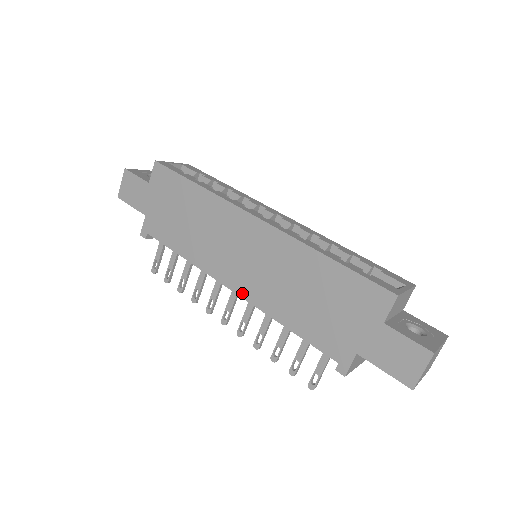
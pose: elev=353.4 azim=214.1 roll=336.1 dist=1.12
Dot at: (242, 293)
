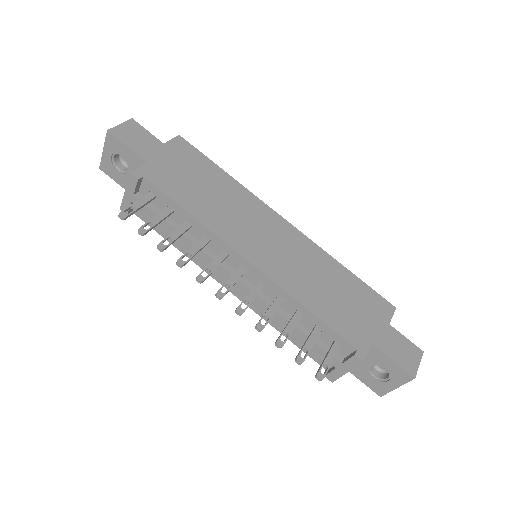
Dot at: (263, 268)
